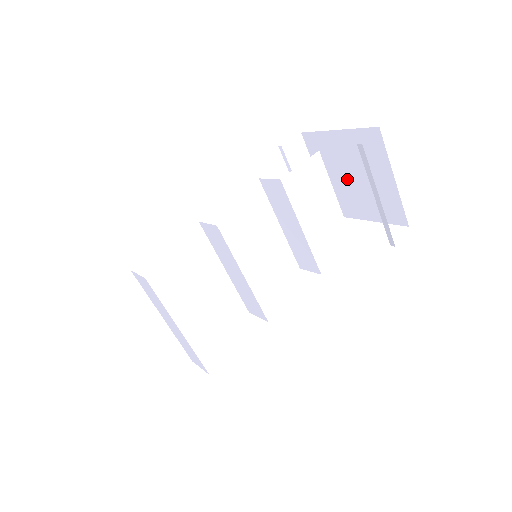
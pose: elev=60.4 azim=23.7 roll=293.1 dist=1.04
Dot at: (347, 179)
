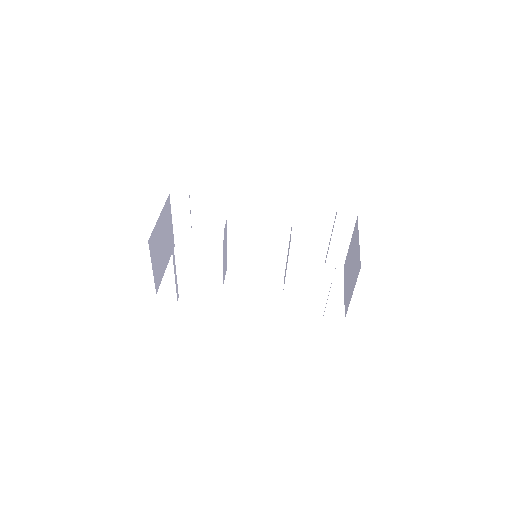
Dot at: (351, 264)
